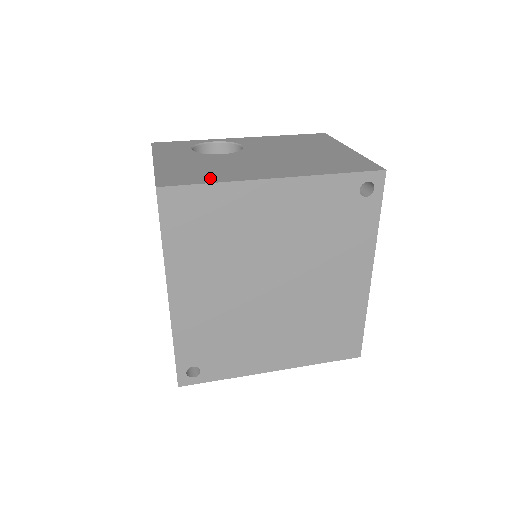
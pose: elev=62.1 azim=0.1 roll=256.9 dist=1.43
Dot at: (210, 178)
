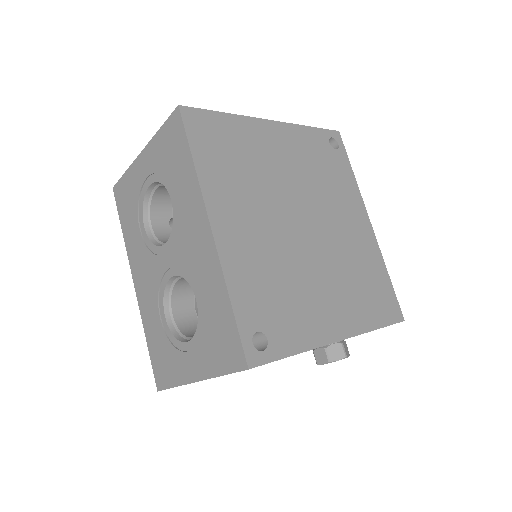
Dot at: occluded
